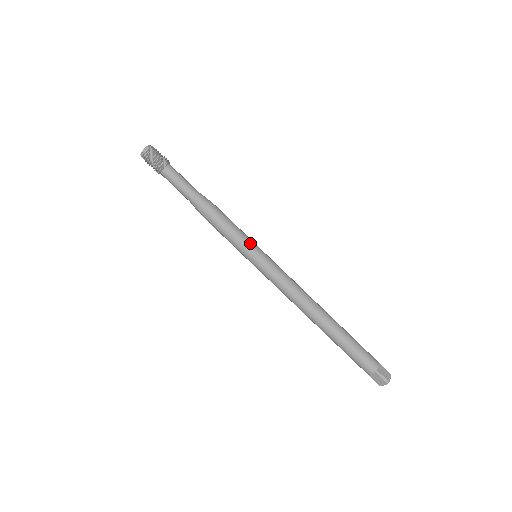
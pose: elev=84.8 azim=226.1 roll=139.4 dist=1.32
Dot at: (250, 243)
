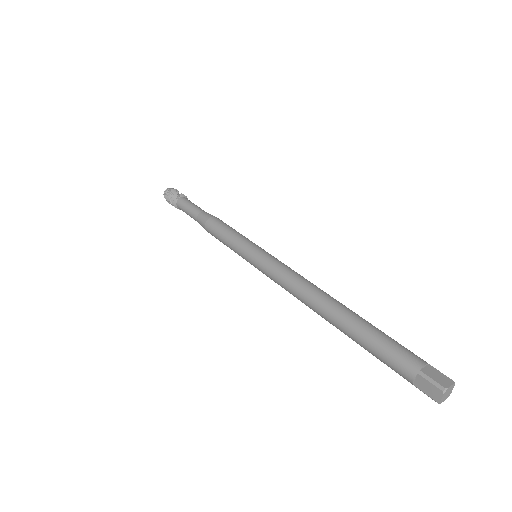
Dot at: (246, 241)
